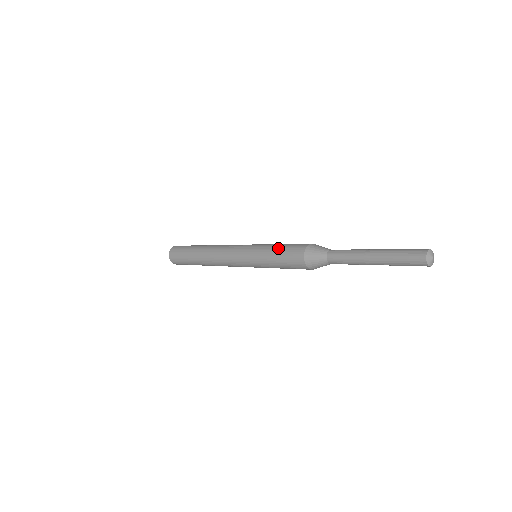
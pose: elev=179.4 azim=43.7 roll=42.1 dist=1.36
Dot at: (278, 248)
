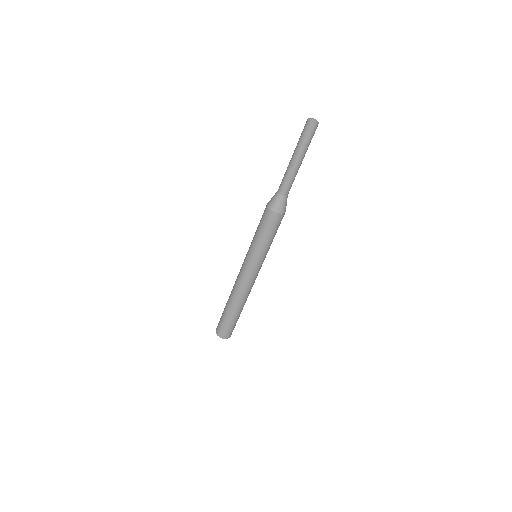
Dot at: occluded
